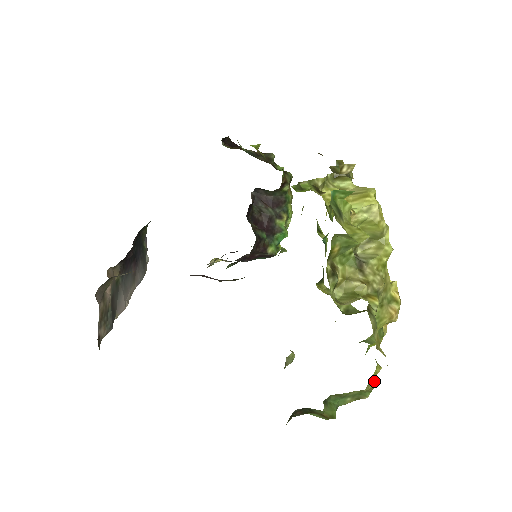
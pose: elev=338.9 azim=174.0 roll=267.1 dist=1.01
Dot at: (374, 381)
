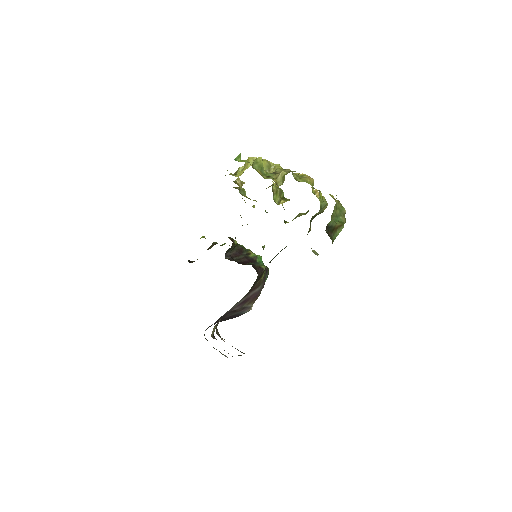
Dot at: (336, 200)
